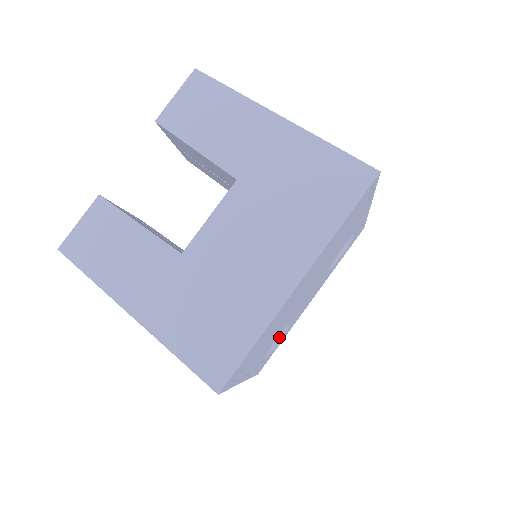
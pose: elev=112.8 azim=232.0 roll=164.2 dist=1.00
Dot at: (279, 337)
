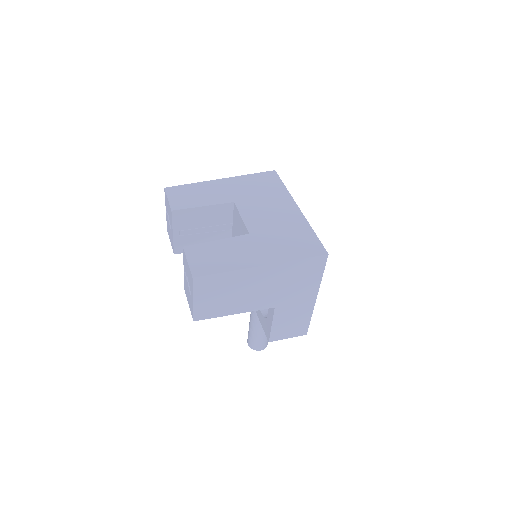
Dot at: occluded
